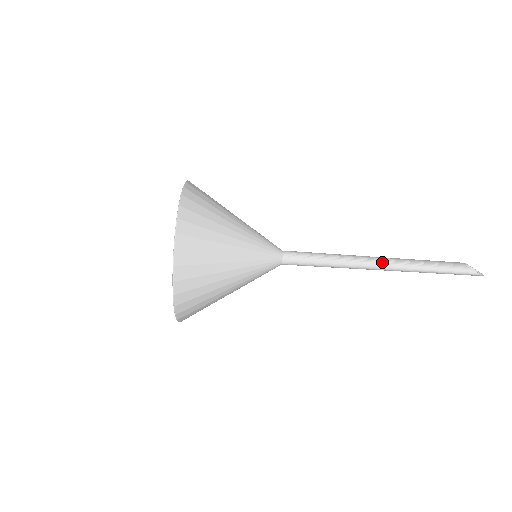
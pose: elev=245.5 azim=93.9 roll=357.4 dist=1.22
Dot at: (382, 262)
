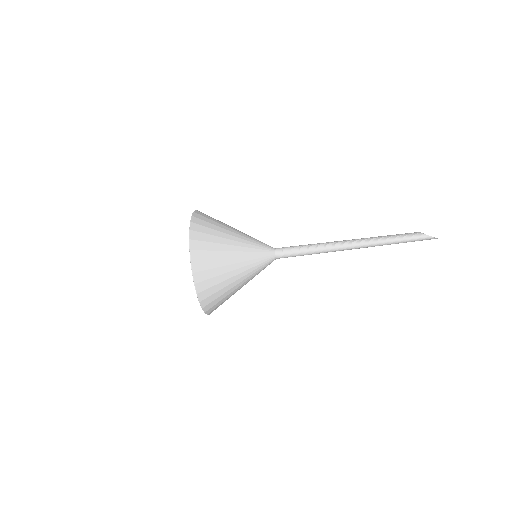
Dot at: (352, 242)
